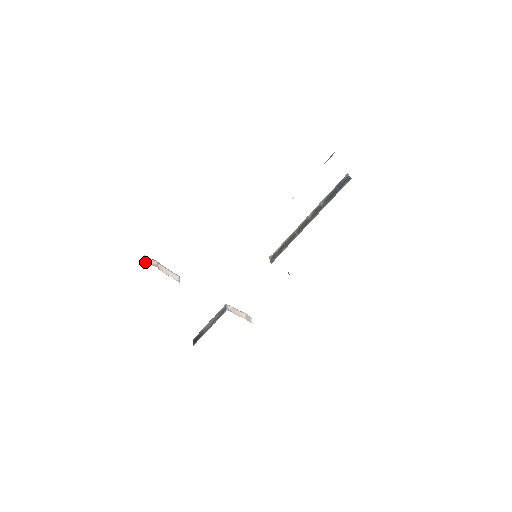
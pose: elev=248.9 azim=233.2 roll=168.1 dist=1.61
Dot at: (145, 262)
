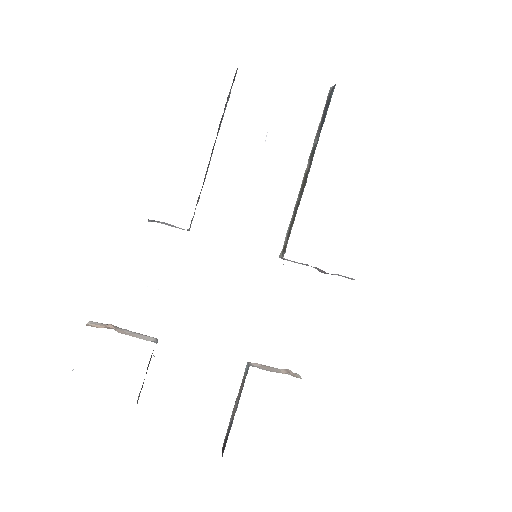
Dot at: occluded
